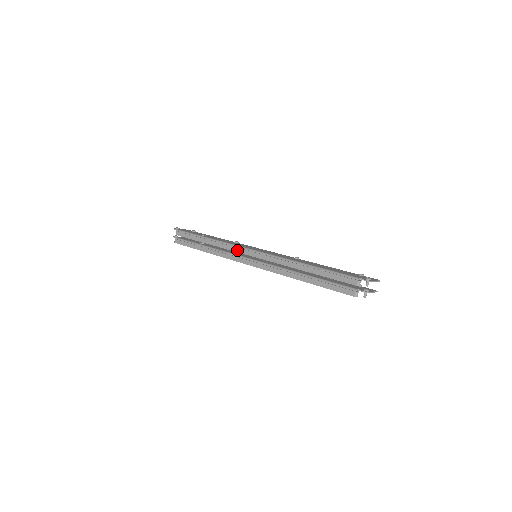
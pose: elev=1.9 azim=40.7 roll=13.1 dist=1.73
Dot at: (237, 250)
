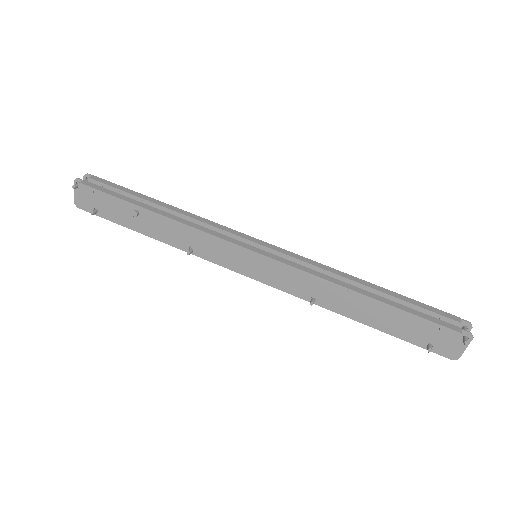
Dot at: (233, 231)
